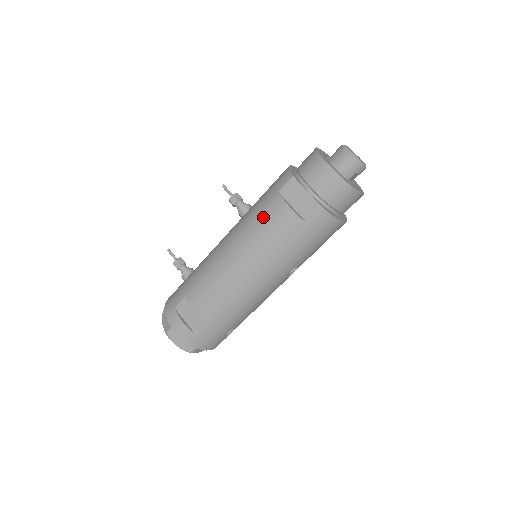
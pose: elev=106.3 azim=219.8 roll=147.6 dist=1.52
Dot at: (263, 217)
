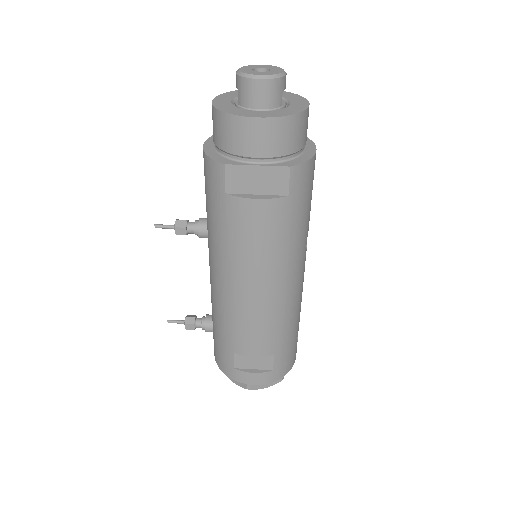
Dot at: (236, 231)
